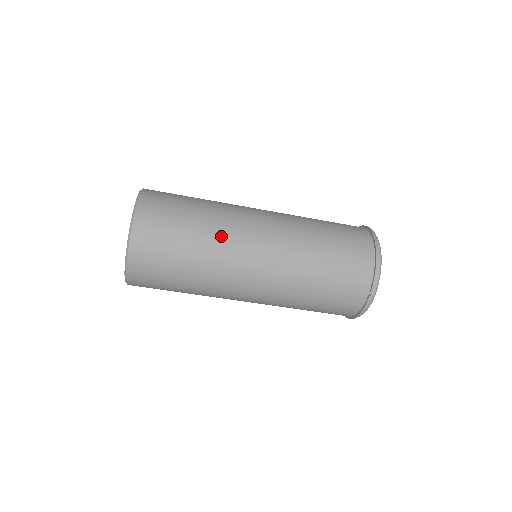
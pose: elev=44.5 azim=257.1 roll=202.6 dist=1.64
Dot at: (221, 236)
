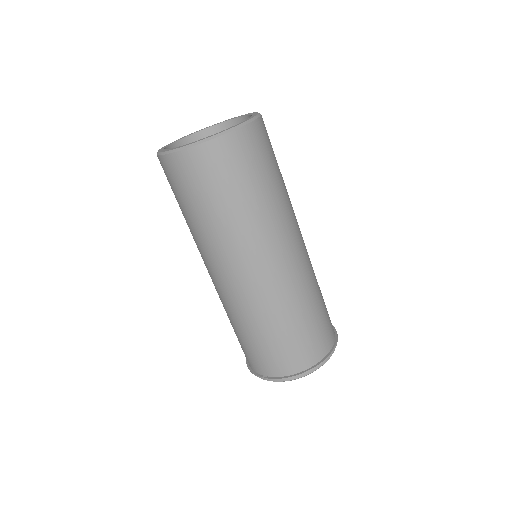
Dot at: (240, 234)
